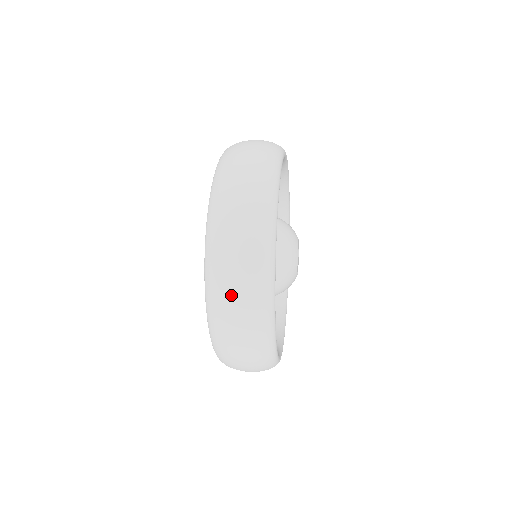
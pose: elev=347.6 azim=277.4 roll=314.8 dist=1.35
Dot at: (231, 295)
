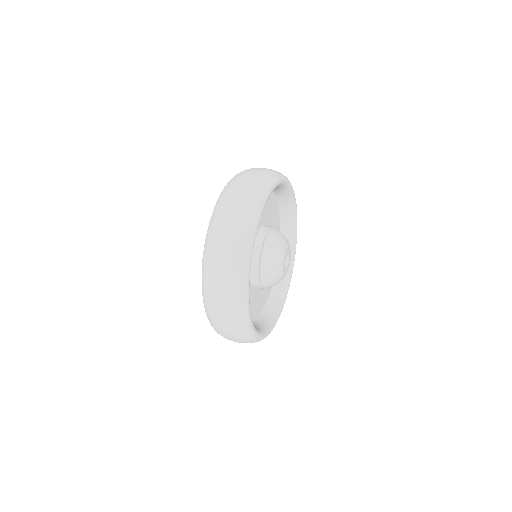
Dot at: (222, 235)
